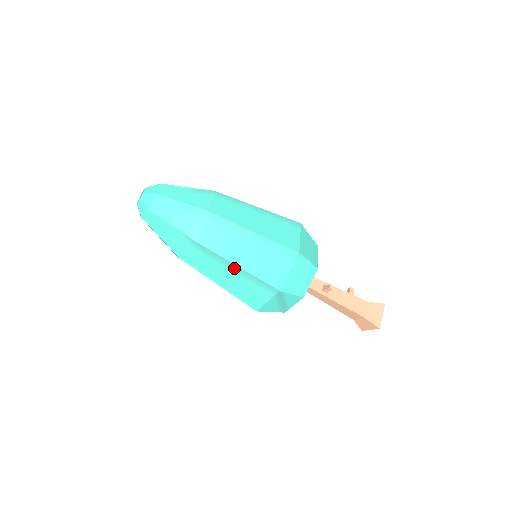
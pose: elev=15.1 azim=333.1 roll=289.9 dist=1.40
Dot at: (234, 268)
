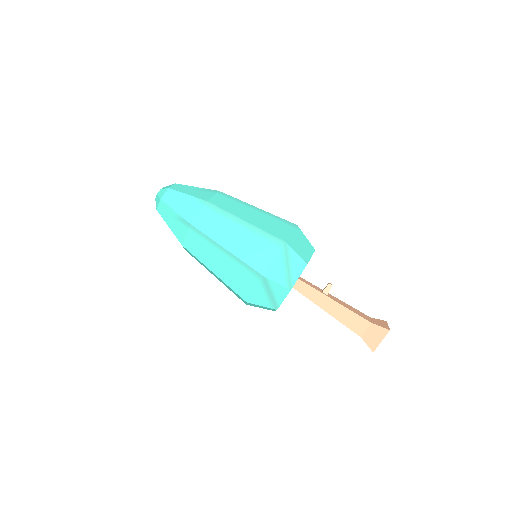
Dot at: (242, 224)
